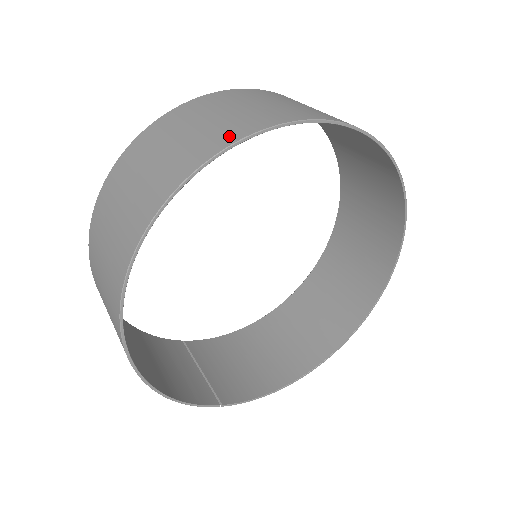
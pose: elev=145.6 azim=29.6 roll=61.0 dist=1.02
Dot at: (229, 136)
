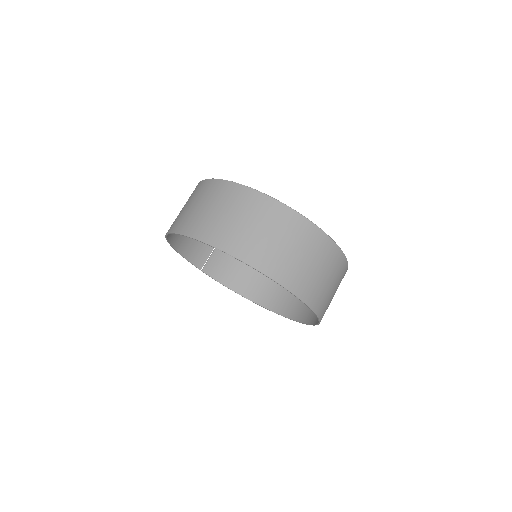
Dot at: (233, 247)
